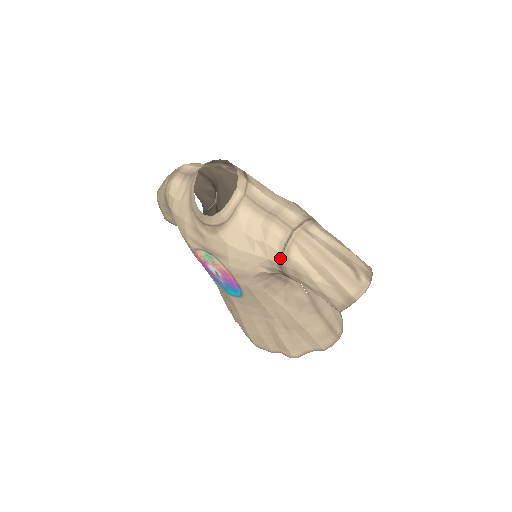
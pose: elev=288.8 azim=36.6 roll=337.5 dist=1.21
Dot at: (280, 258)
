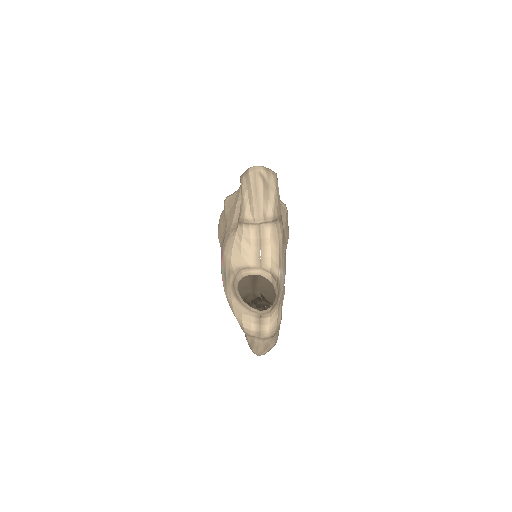
Dot at: (243, 330)
